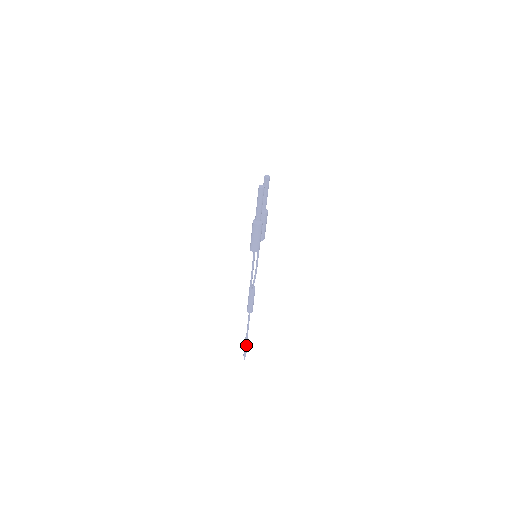
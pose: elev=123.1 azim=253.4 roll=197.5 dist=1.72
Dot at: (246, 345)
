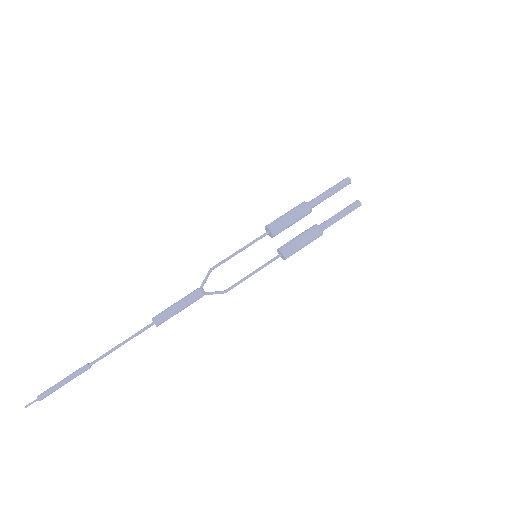
Dot at: (71, 375)
